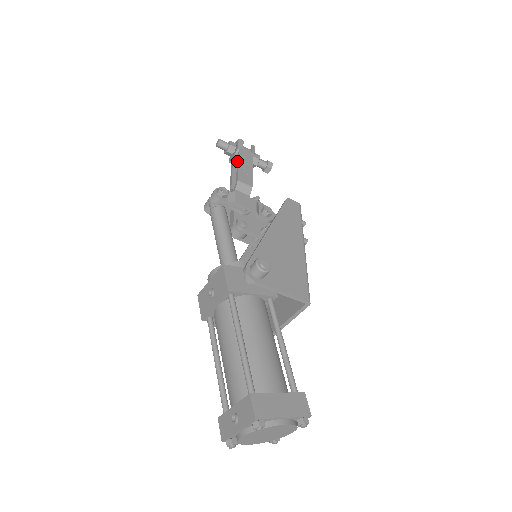
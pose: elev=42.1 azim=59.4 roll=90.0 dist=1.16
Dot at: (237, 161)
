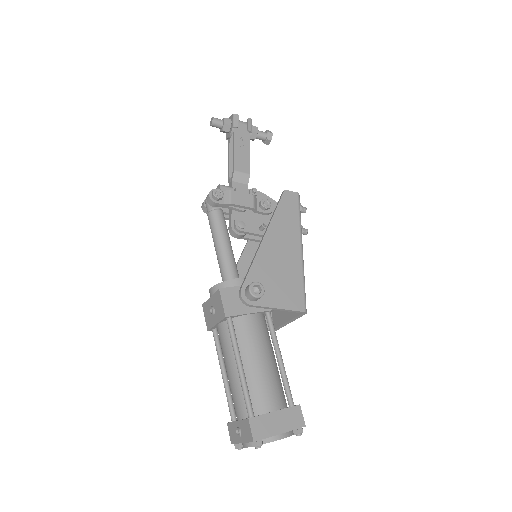
Dot at: (233, 143)
